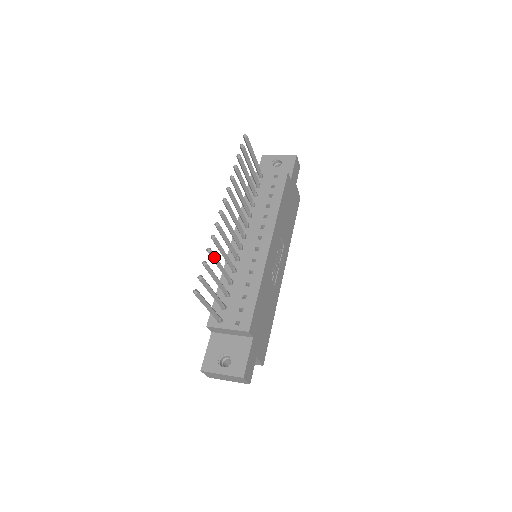
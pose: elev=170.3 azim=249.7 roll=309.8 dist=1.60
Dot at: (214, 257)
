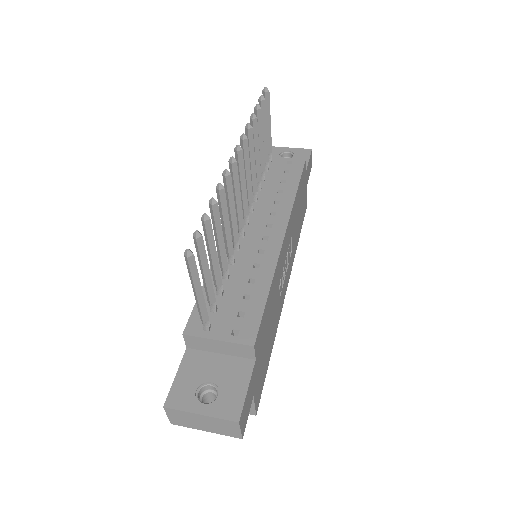
Dot at: (217, 217)
